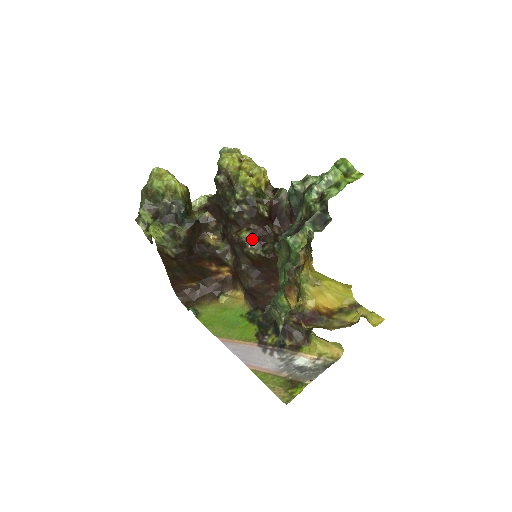
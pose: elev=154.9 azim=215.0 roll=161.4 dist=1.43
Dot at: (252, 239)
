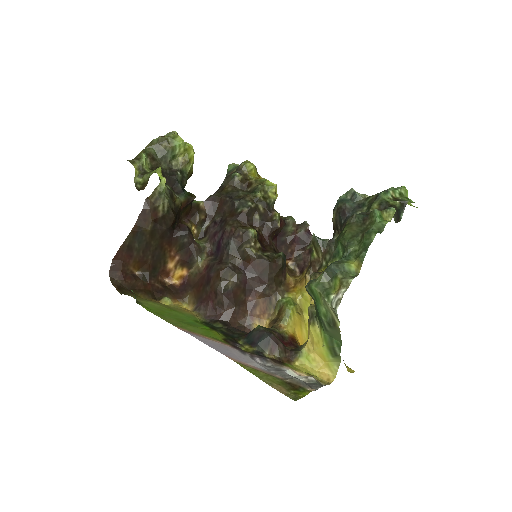
Dot at: (257, 239)
